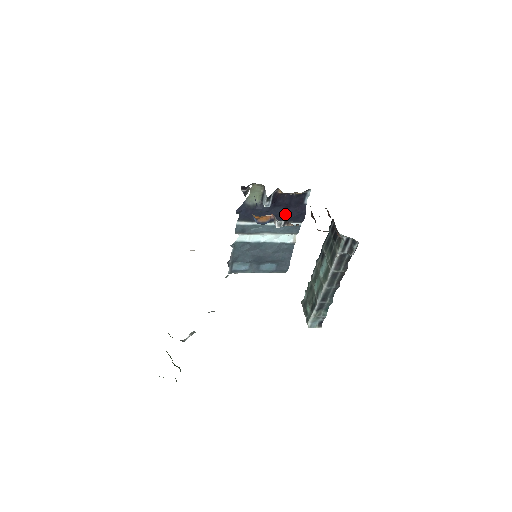
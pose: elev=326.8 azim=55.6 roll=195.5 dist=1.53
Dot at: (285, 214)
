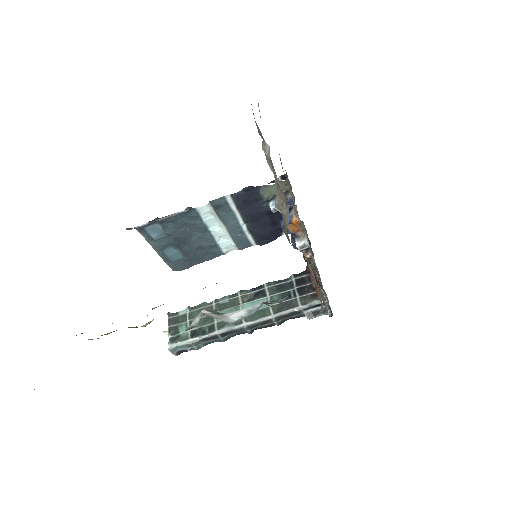
Dot at: (262, 227)
